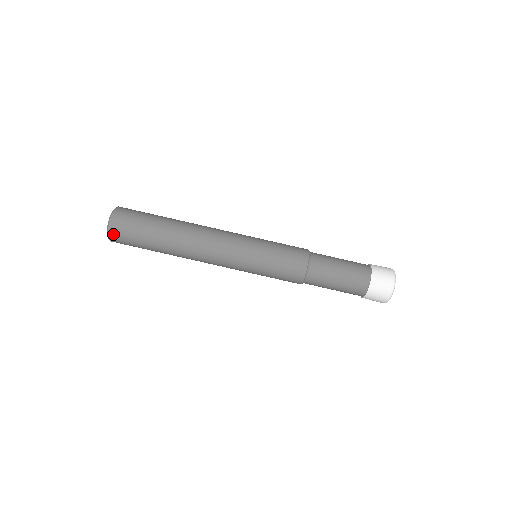
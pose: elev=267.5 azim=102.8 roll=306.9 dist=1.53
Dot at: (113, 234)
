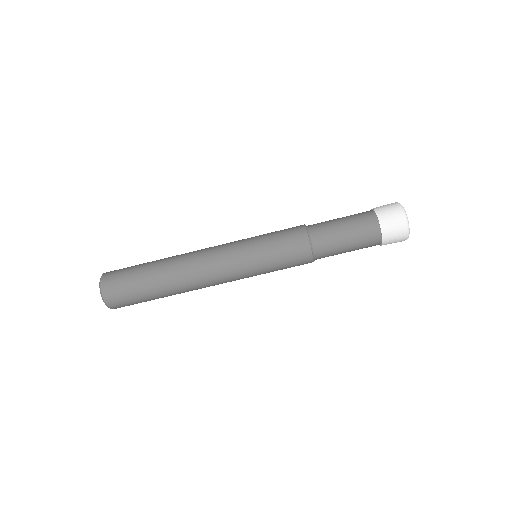
Dot at: (111, 304)
